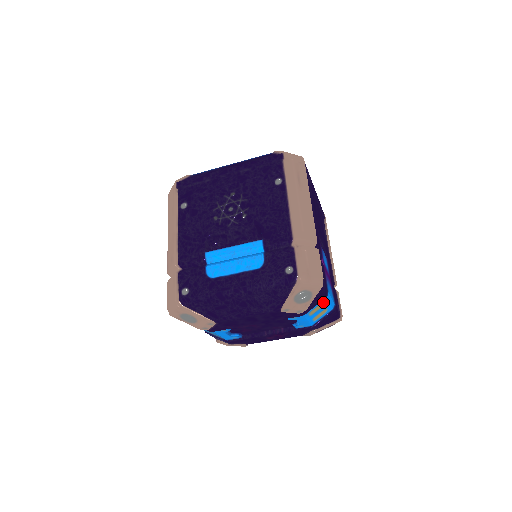
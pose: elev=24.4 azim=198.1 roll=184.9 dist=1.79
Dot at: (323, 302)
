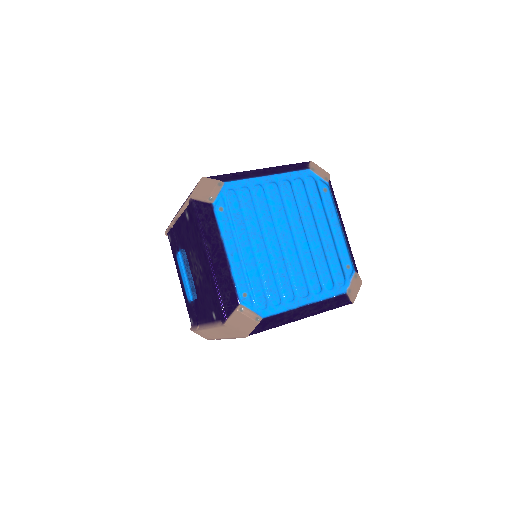
Dot at: occluded
